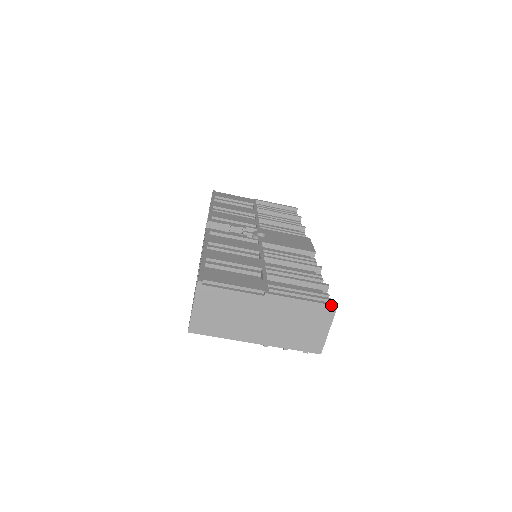
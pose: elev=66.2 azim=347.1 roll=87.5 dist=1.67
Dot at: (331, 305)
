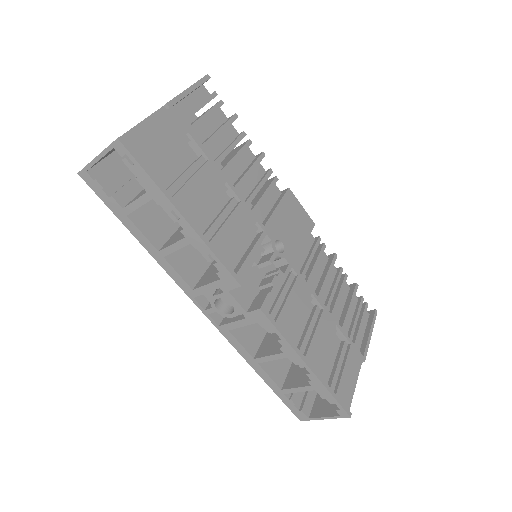
Dot at: occluded
